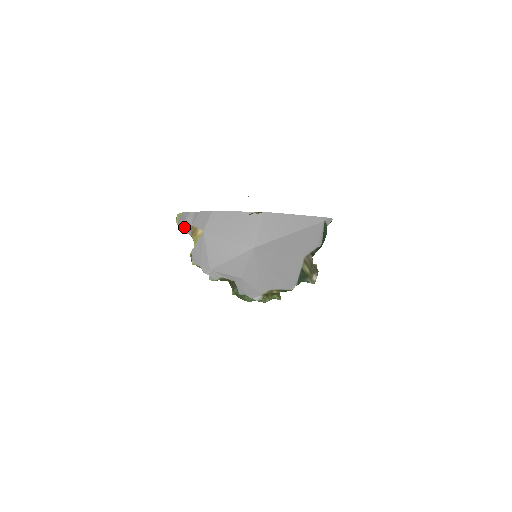
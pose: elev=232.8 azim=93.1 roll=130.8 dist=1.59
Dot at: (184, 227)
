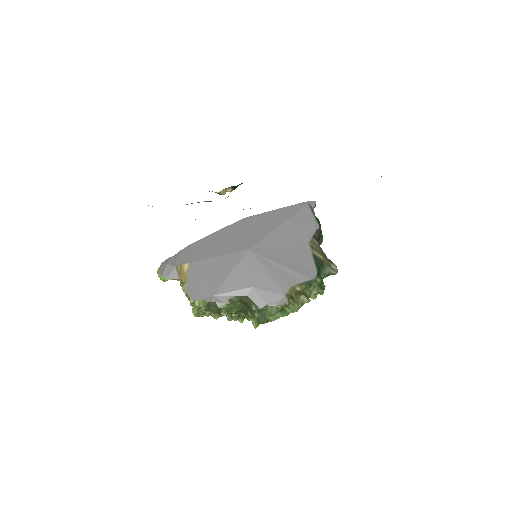
Dot at: (168, 273)
